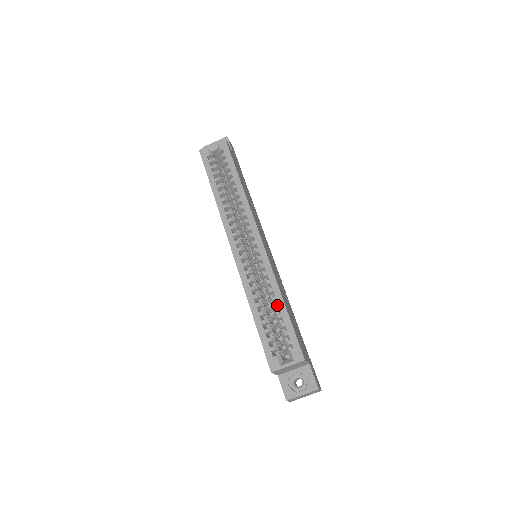
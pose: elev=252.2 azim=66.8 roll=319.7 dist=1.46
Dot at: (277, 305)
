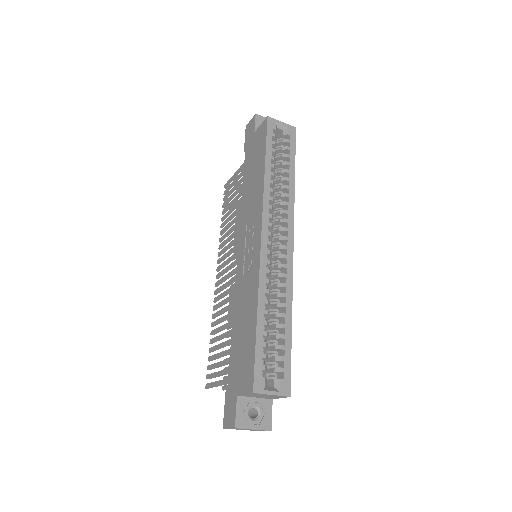
Dot at: (285, 324)
